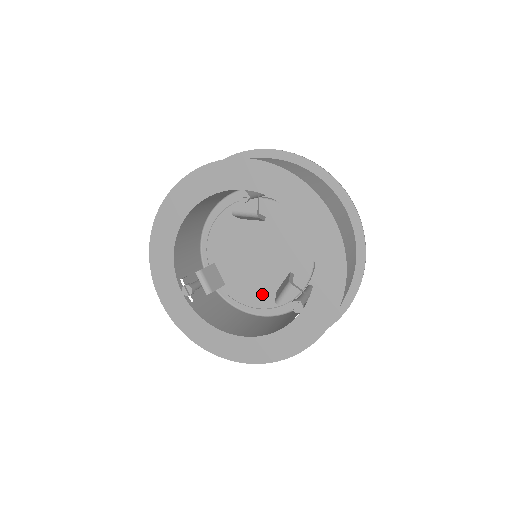
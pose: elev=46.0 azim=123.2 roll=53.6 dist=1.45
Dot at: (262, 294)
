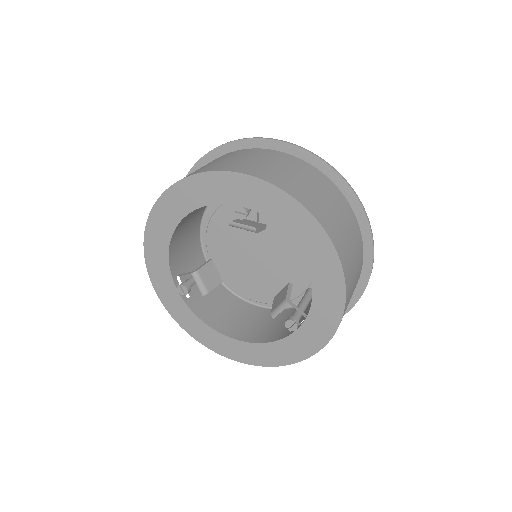
Dot at: (261, 290)
